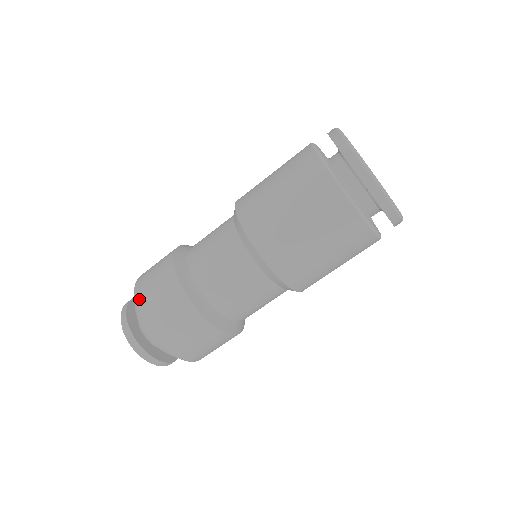
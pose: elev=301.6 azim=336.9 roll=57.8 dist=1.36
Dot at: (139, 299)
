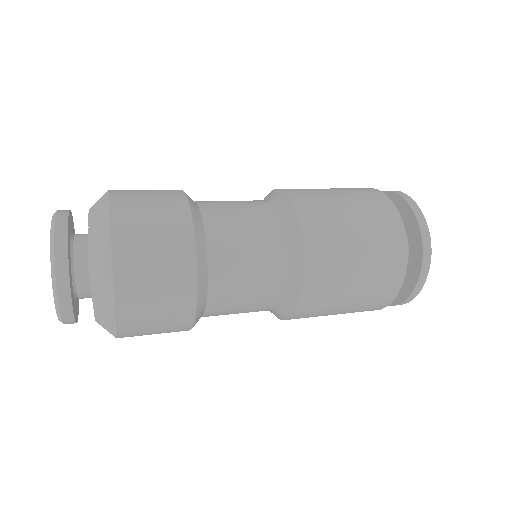
Dot at: (119, 224)
